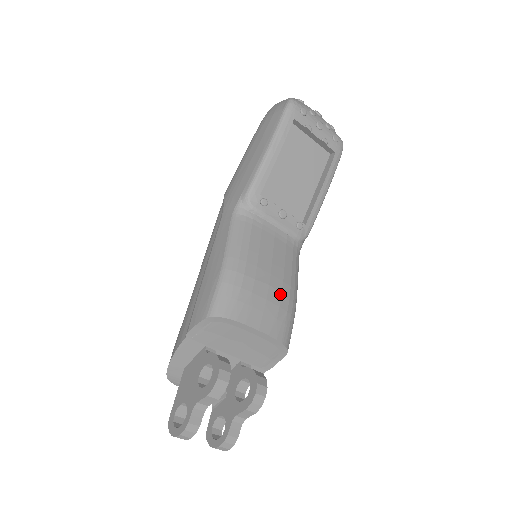
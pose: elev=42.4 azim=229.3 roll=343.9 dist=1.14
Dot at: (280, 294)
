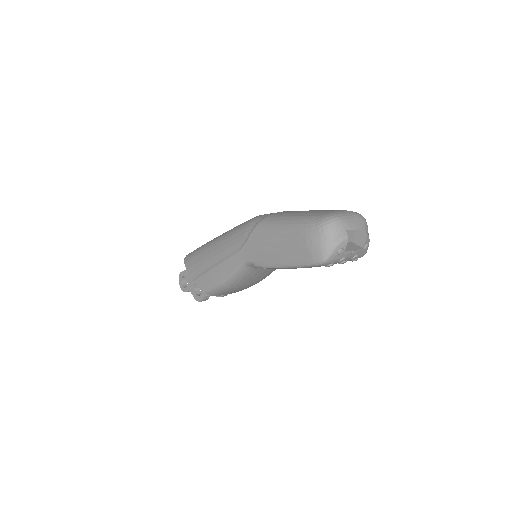
Dot at: occluded
